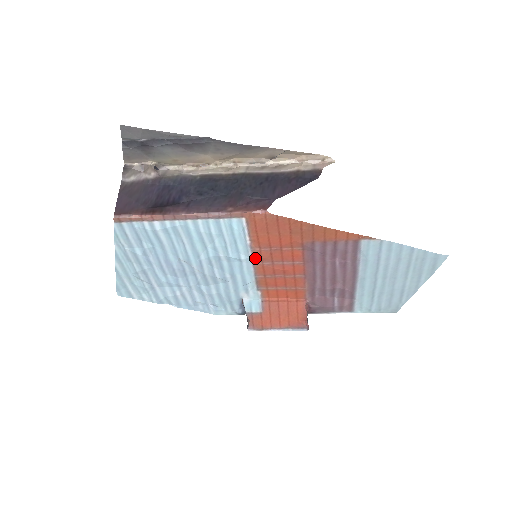
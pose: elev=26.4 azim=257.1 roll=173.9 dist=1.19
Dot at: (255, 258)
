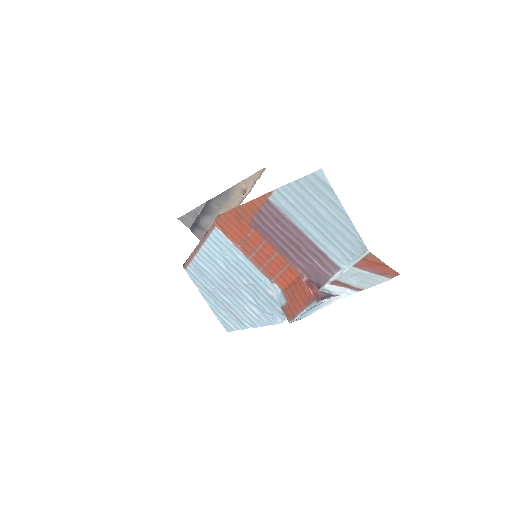
Dot at: (245, 254)
